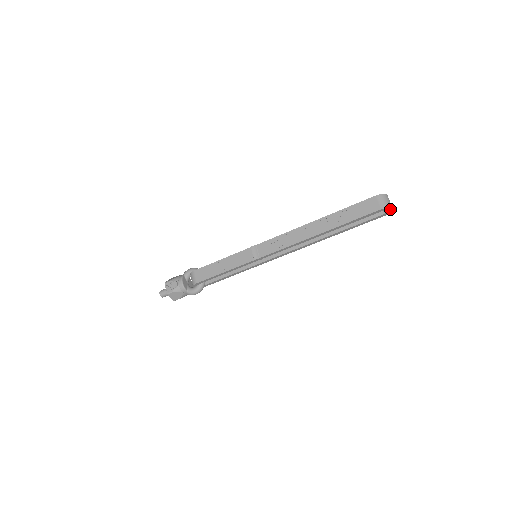
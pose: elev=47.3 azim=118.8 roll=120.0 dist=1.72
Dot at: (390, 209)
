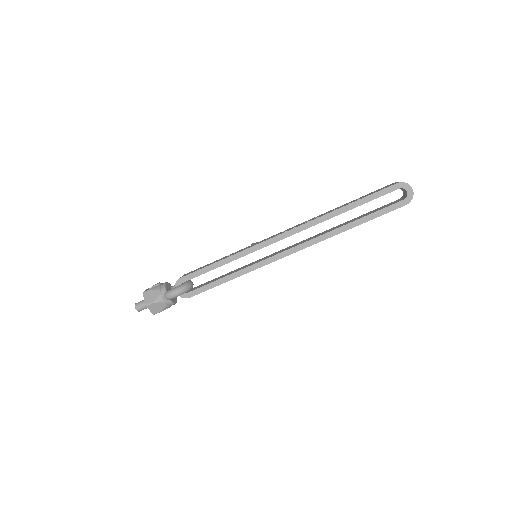
Dot at: (409, 190)
